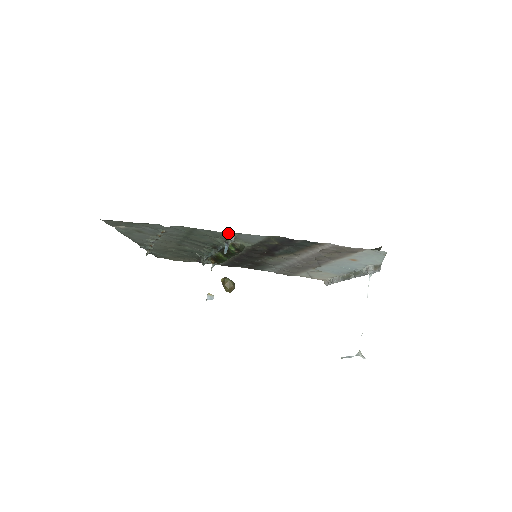
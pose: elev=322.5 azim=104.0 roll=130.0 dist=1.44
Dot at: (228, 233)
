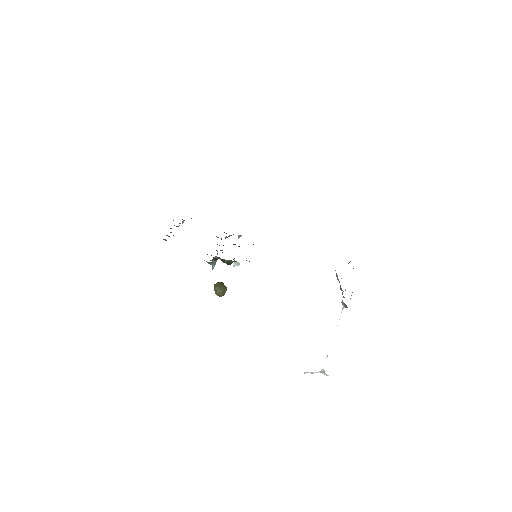
Dot at: occluded
